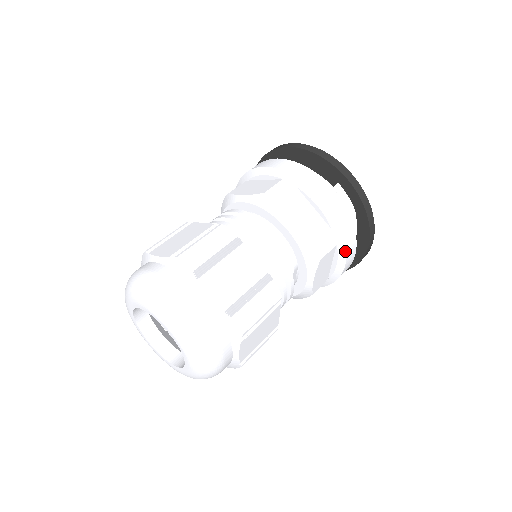
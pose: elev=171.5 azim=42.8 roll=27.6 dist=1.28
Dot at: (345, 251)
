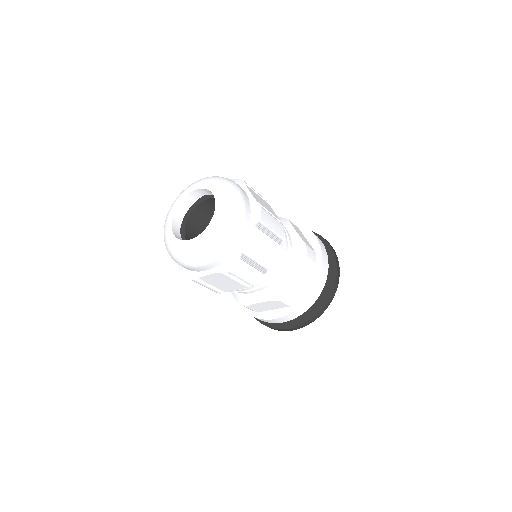
Dot at: (320, 270)
